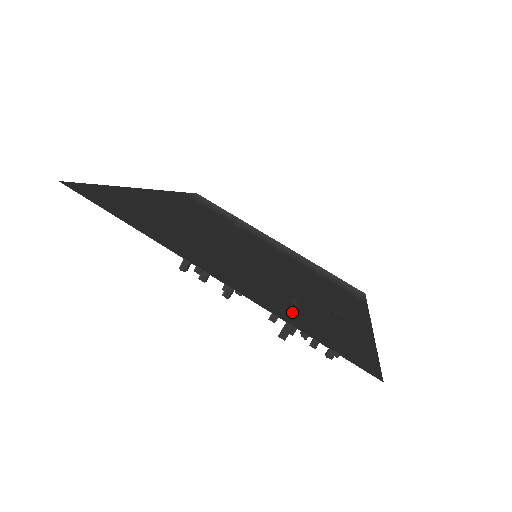
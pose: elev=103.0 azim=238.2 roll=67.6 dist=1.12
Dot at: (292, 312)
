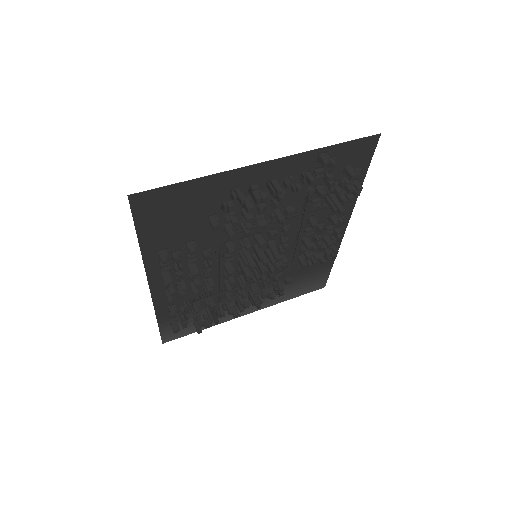
Dot at: (314, 169)
